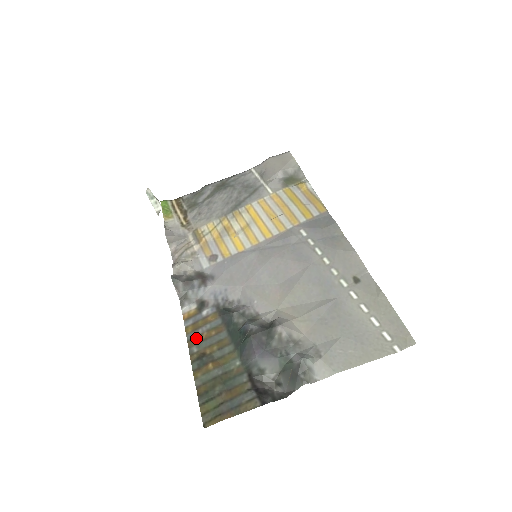
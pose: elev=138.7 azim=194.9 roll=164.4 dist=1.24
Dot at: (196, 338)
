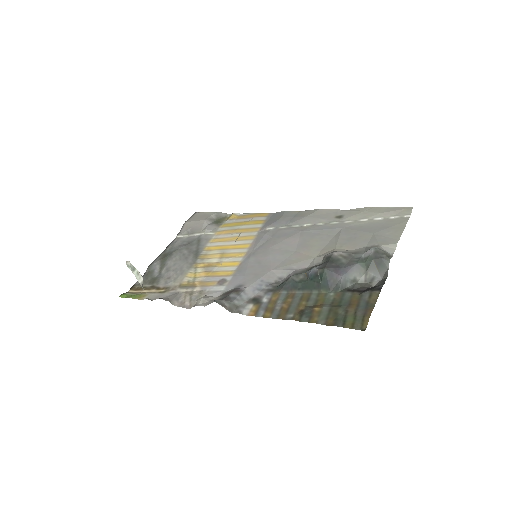
Dot at: (281, 312)
